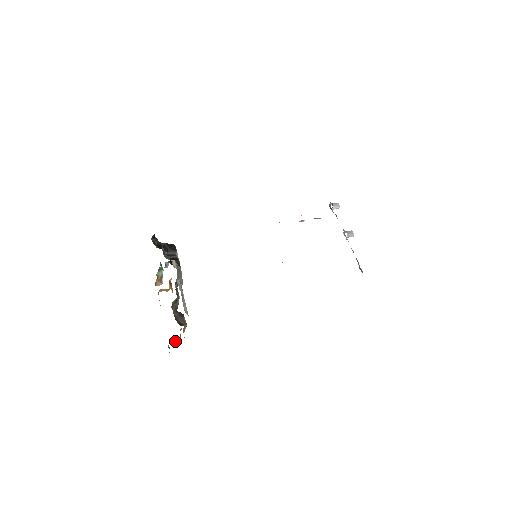
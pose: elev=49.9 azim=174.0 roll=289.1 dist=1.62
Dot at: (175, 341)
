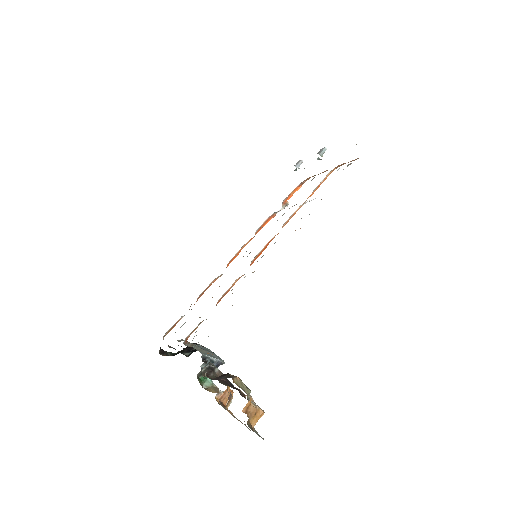
Dot at: (255, 417)
